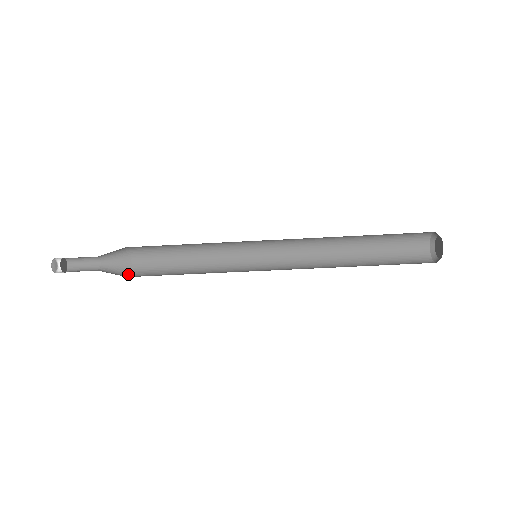
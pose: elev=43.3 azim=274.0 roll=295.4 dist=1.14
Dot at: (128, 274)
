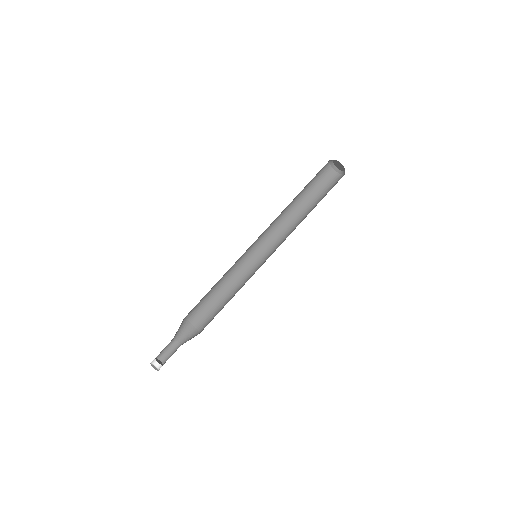
Dot at: occluded
